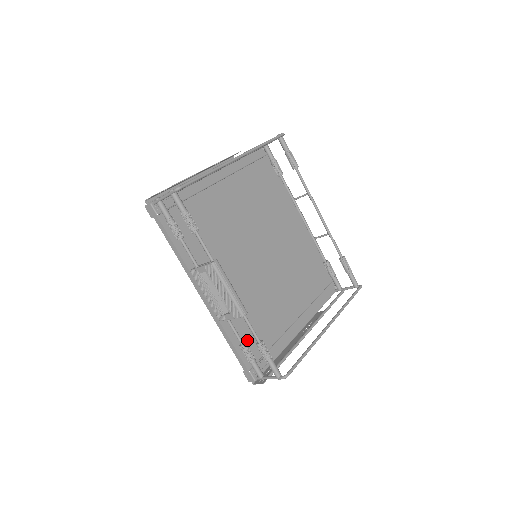
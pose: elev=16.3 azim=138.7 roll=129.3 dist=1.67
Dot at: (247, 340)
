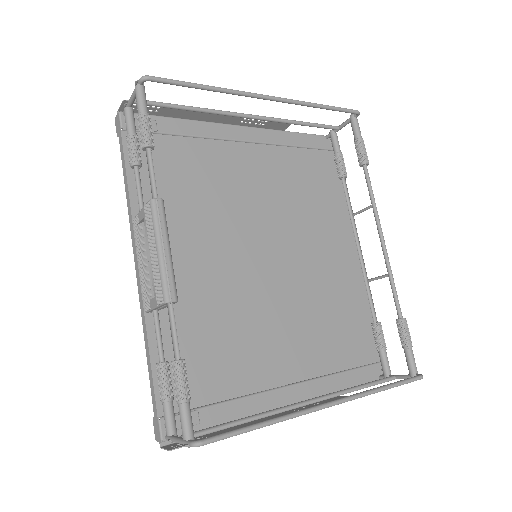
Dot at: occluded
